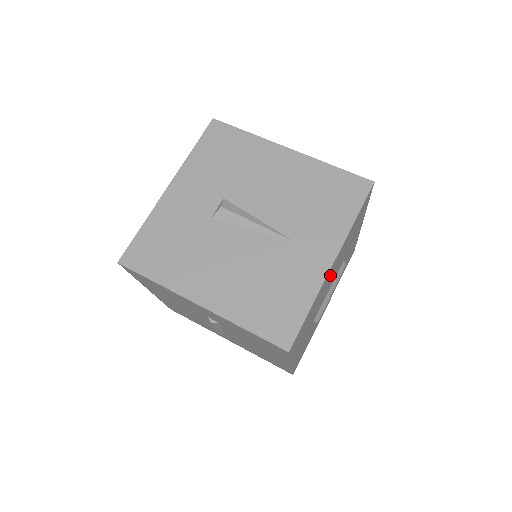
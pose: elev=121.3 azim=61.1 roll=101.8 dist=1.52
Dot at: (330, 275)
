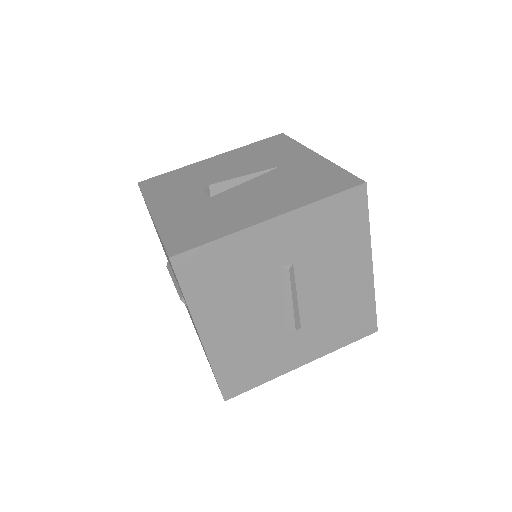
Dot at: occluded
